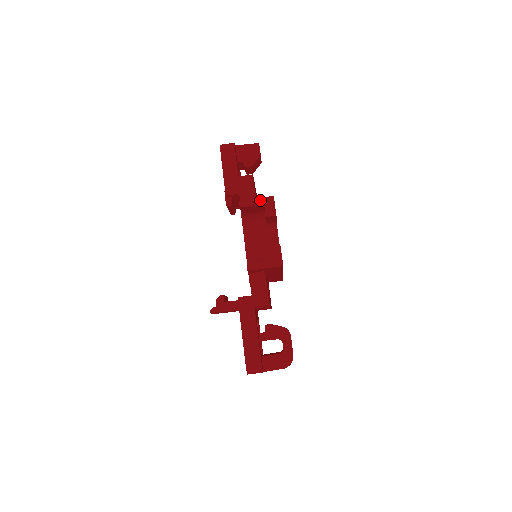
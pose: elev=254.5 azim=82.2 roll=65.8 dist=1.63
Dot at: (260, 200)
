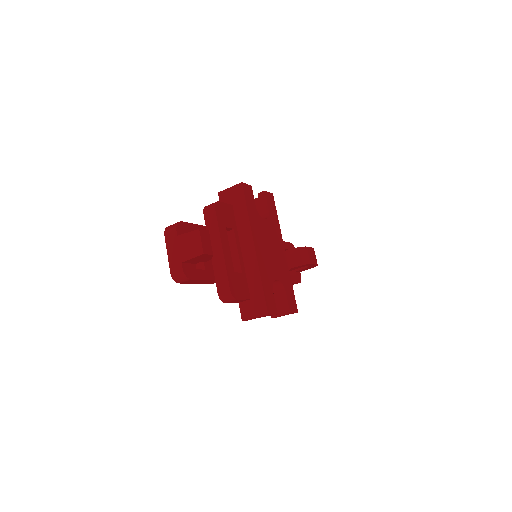
Dot at: occluded
